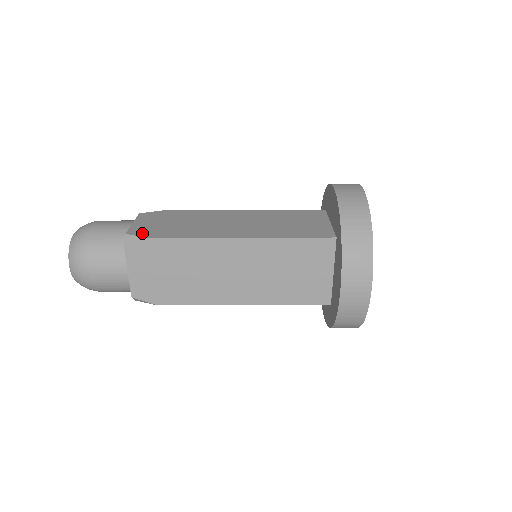
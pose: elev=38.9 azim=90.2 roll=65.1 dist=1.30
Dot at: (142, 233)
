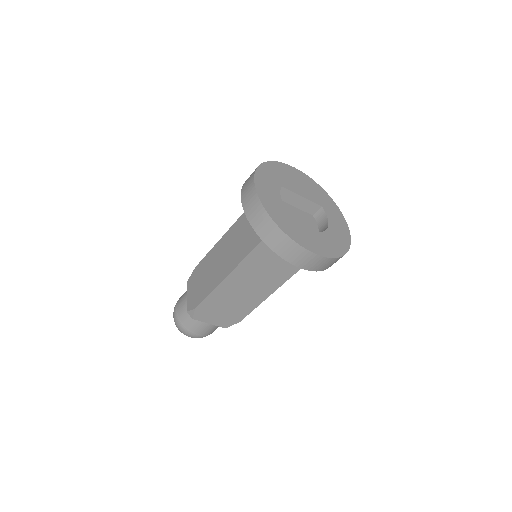
Dot at: occluded
